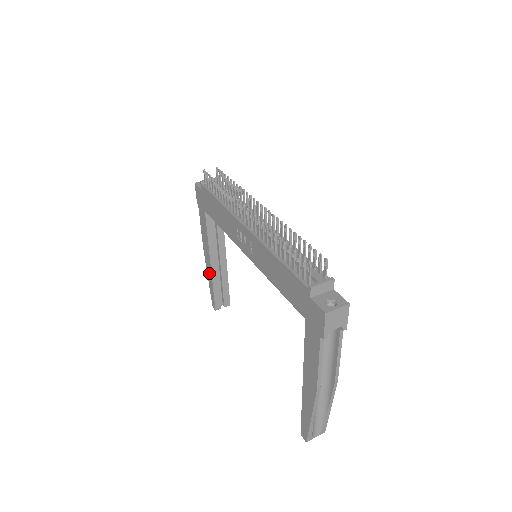
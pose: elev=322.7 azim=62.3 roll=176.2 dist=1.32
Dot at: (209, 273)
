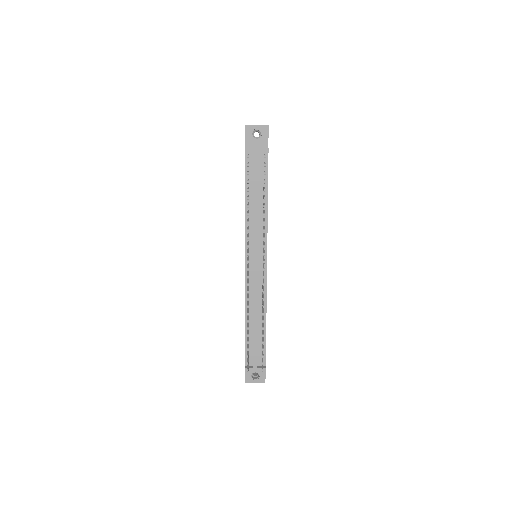
Dot at: occluded
